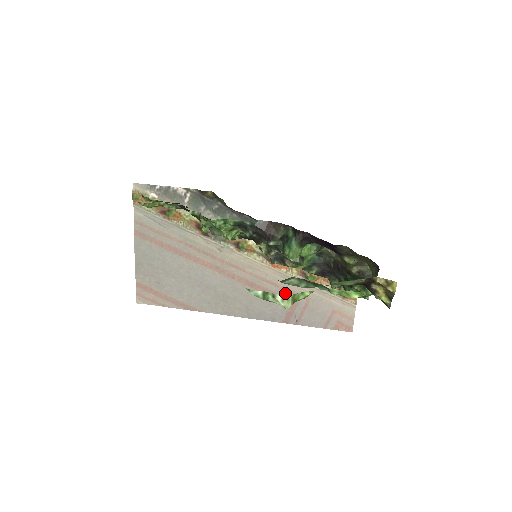
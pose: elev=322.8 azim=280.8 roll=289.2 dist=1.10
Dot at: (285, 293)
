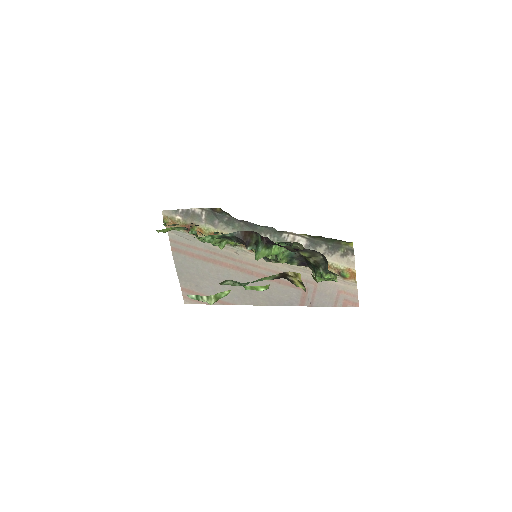
Dot at: occluded
